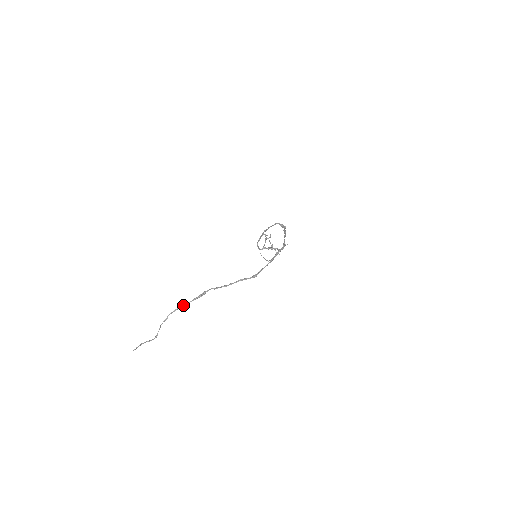
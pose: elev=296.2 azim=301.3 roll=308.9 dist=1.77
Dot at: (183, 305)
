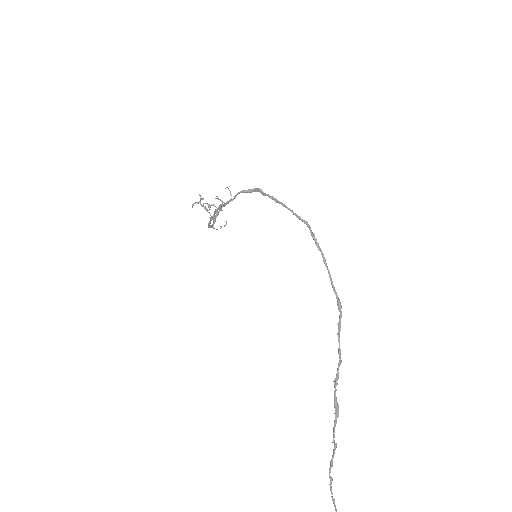
Dot at: (335, 449)
